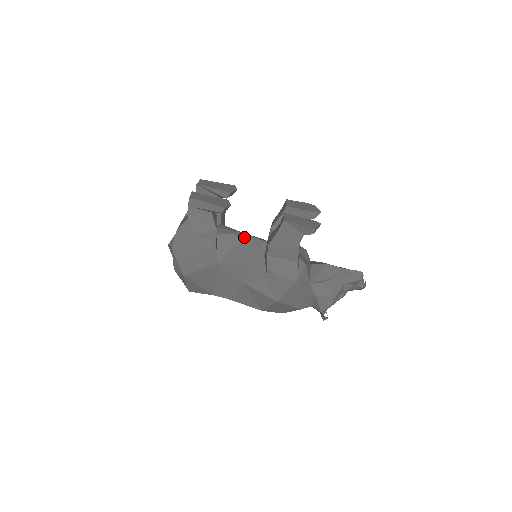
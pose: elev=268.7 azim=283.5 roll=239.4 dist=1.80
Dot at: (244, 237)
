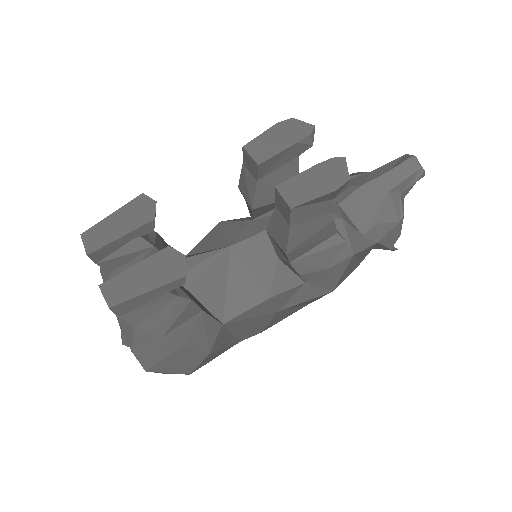
Dot at: (226, 256)
